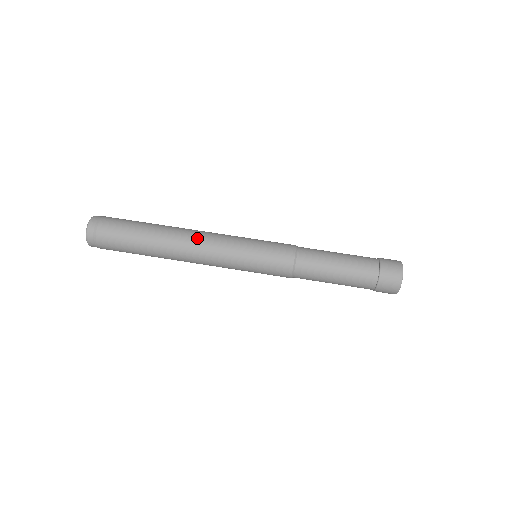
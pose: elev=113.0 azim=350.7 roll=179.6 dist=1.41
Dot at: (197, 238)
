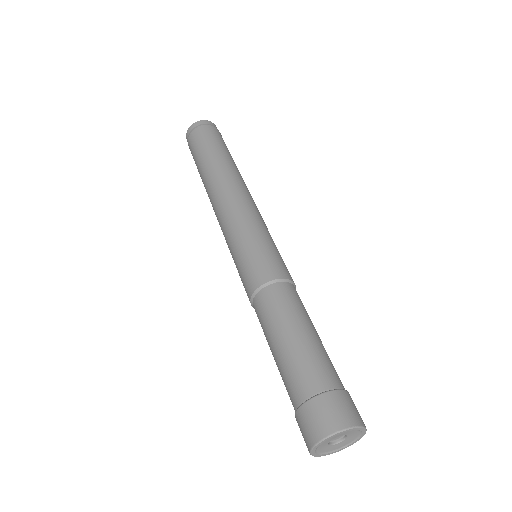
Dot at: (228, 191)
